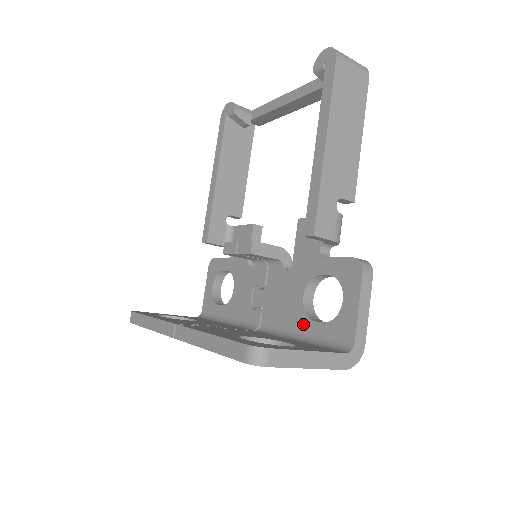
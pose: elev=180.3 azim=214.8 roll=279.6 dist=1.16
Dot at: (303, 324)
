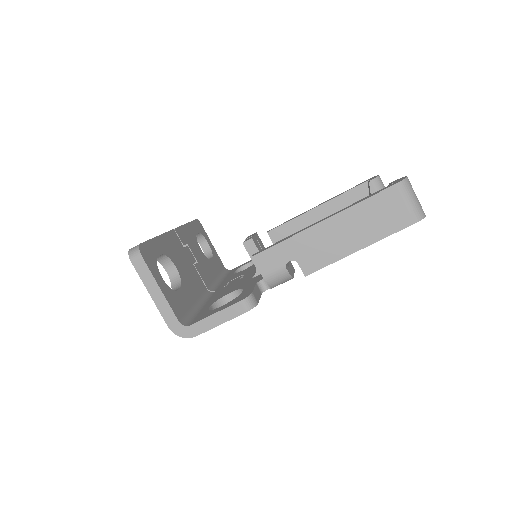
Dot at: (210, 303)
